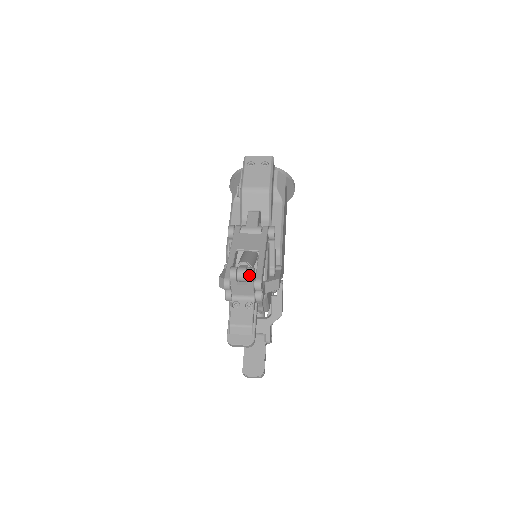
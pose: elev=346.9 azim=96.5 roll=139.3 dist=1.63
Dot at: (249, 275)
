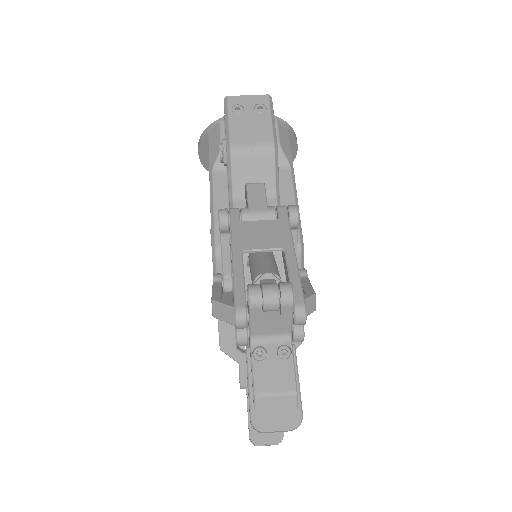
Dot at: (286, 299)
